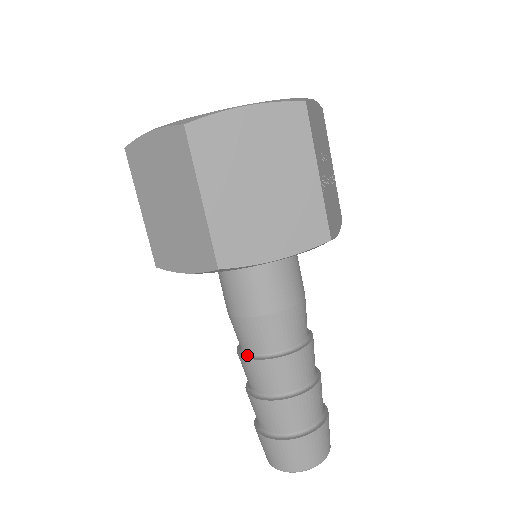
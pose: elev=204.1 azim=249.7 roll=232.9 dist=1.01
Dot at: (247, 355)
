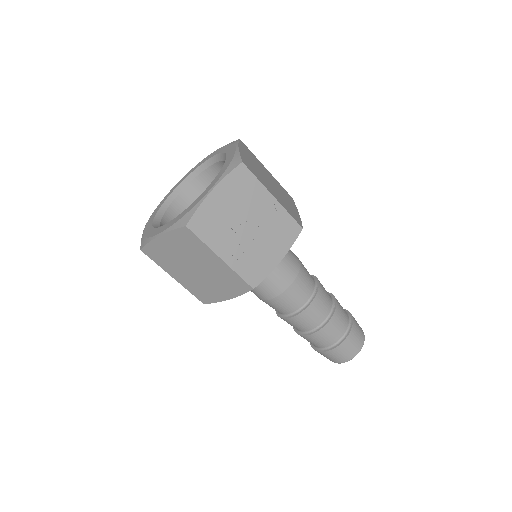
Dot at: occluded
